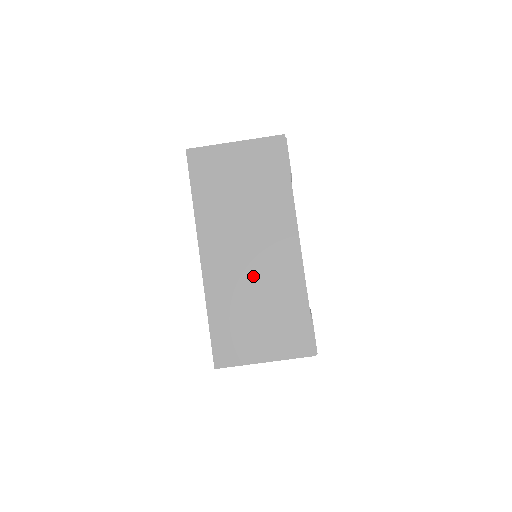
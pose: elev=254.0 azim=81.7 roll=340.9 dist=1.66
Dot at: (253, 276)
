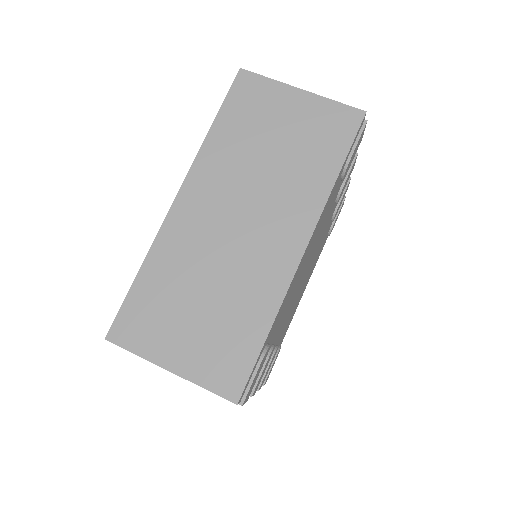
Dot at: (223, 255)
